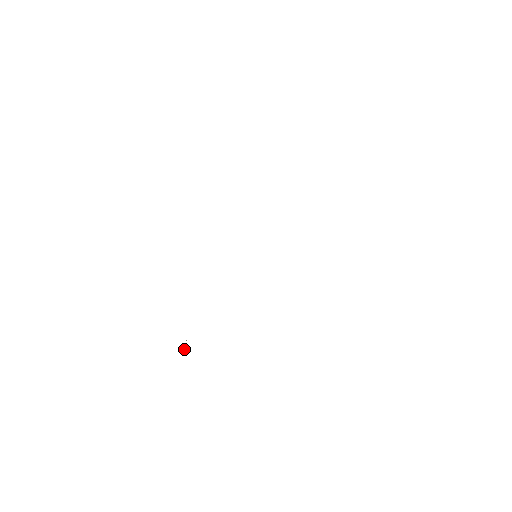
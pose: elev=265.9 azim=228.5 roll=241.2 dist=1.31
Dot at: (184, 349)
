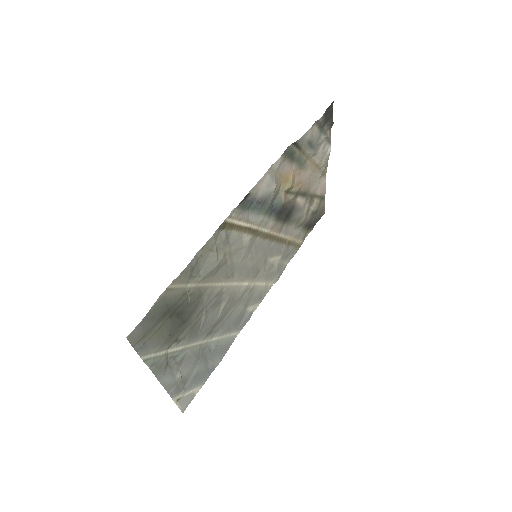
Dot at: (176, 318)
